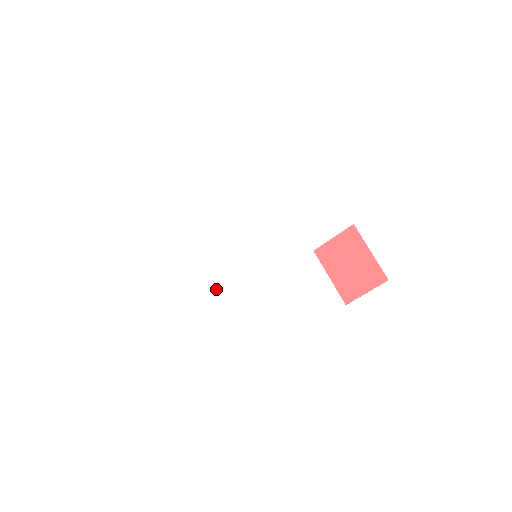
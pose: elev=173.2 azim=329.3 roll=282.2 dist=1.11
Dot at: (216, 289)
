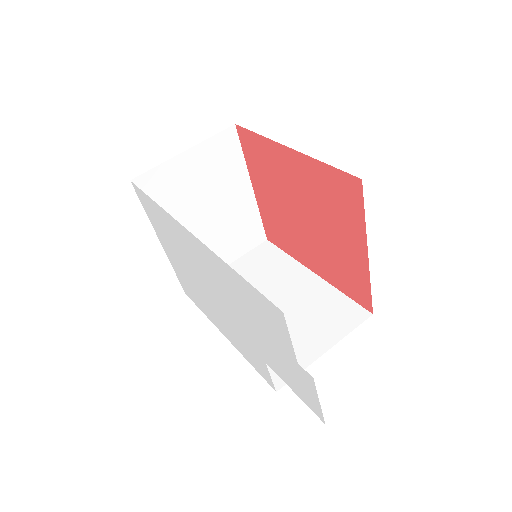
Dot at: (202, 290)
